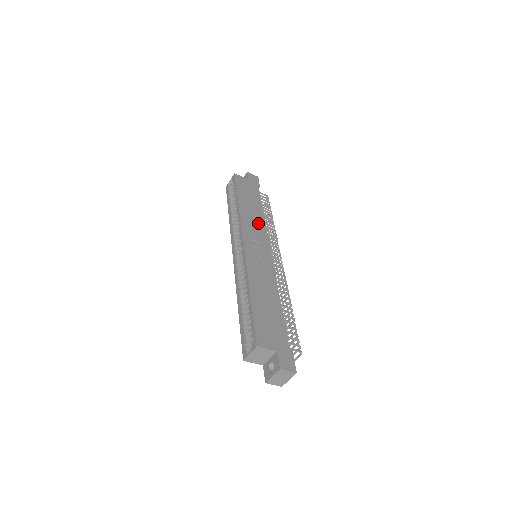
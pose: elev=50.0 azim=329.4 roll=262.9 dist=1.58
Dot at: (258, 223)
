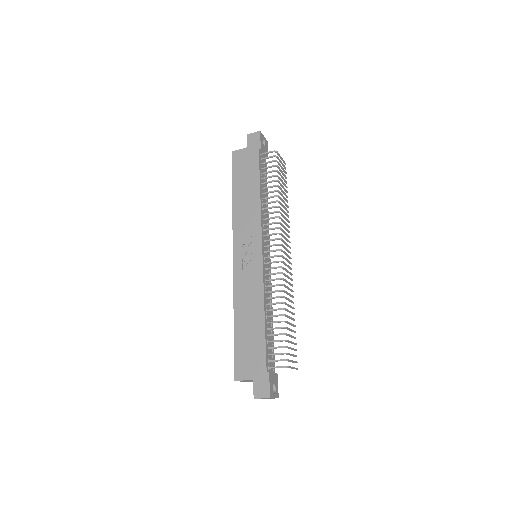
Dot at: (252, 215)
